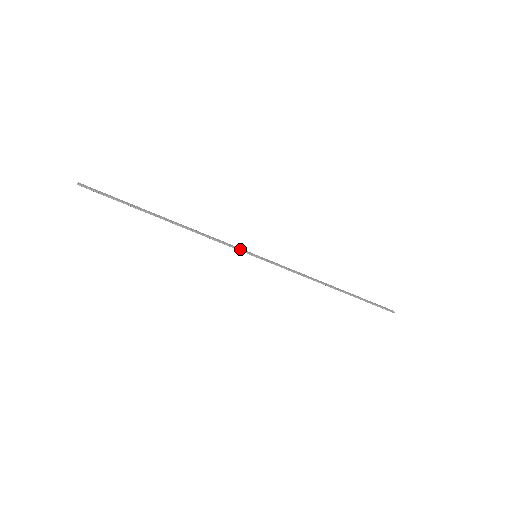
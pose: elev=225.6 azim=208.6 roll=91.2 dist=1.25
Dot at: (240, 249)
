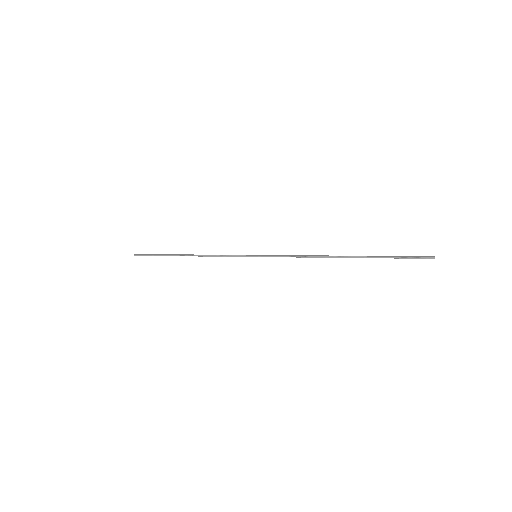
Dot at: (241, 255)
